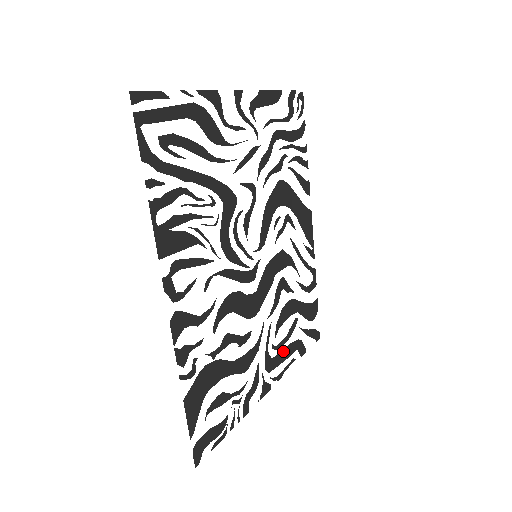
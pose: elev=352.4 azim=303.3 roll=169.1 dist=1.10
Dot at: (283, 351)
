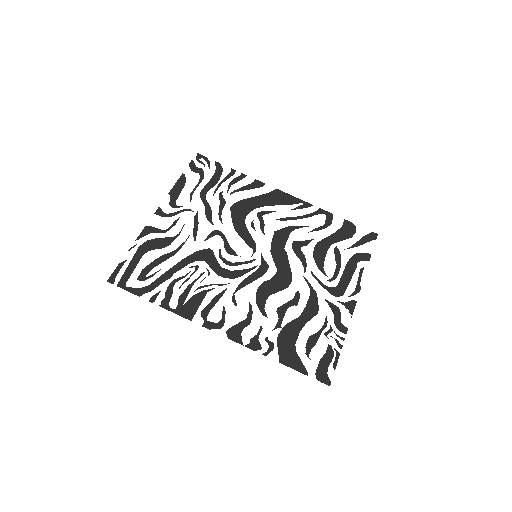
Dot at: (344, 274)
